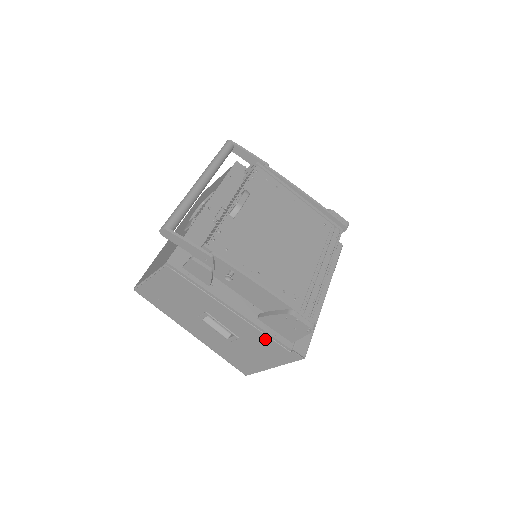
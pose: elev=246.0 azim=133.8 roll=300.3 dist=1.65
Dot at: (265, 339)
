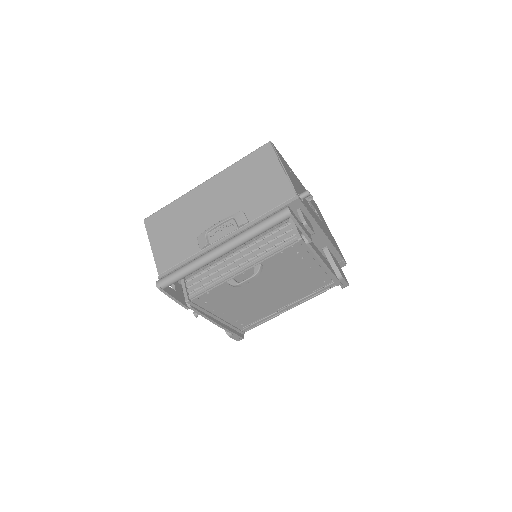
Dot at: occluded
